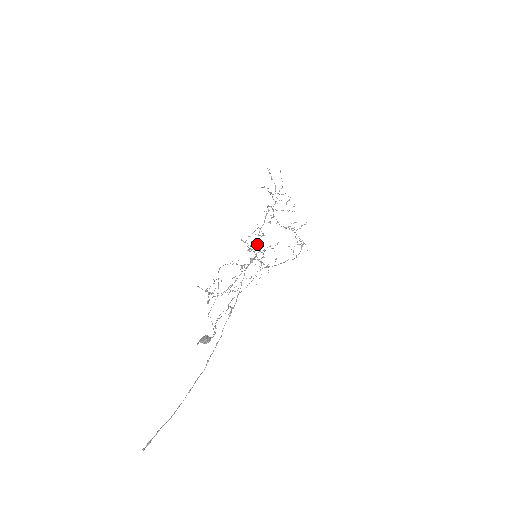
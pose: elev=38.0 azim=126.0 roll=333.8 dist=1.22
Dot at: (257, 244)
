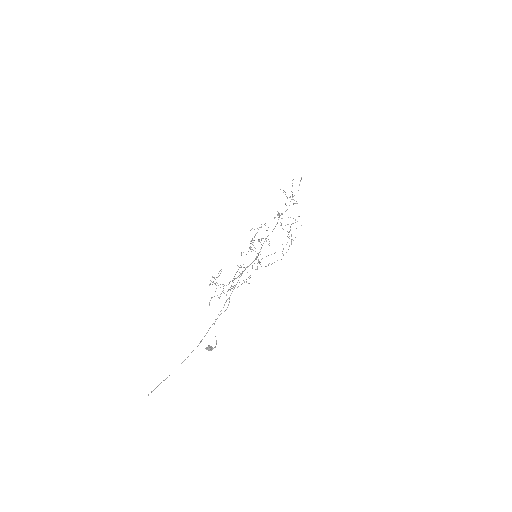
Dot at: occluded
